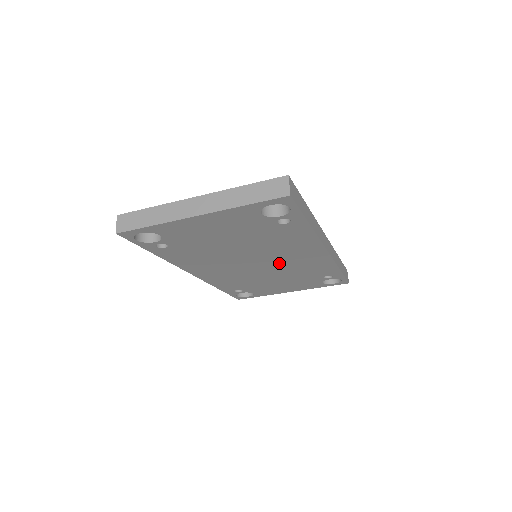
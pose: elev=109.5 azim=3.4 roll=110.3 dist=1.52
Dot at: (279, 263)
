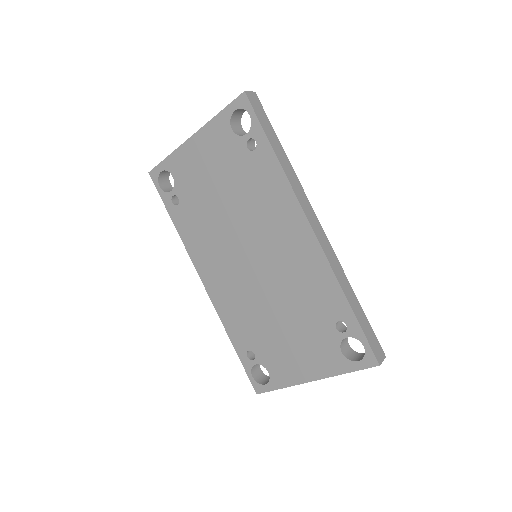
Dot at: (273, 261)
